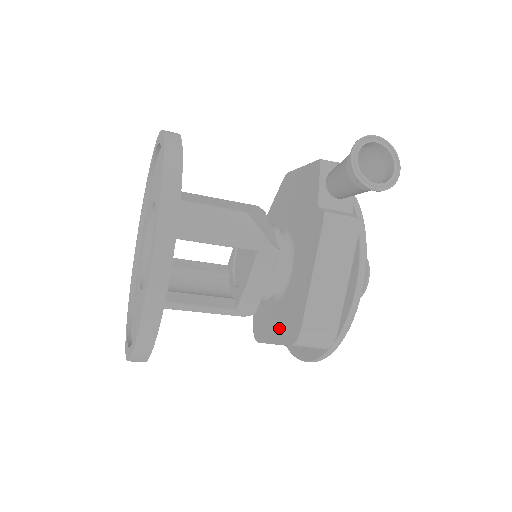
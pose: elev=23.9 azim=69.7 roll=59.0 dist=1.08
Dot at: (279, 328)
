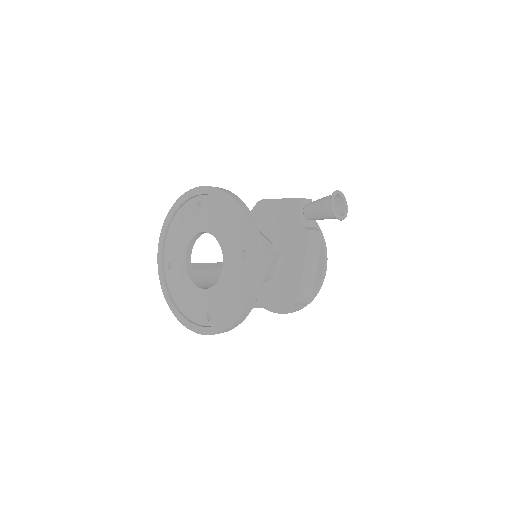
Dot at: (275, 297)
